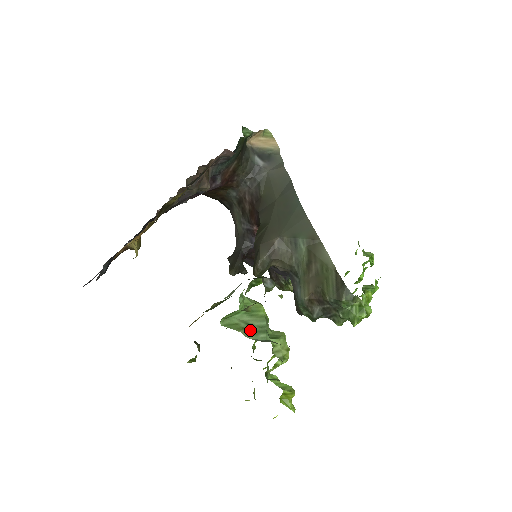
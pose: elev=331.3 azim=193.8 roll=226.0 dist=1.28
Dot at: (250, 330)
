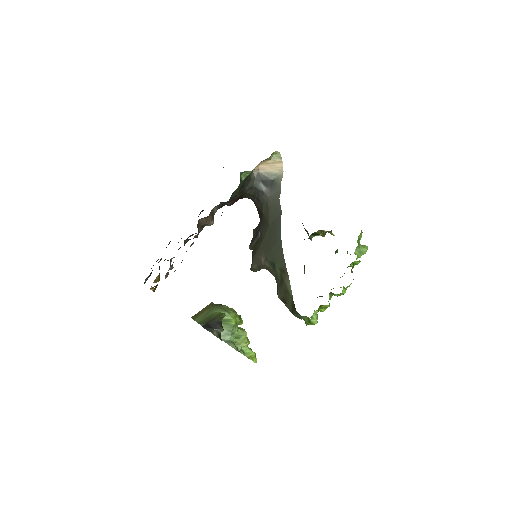
Dot at: (222, 333)
